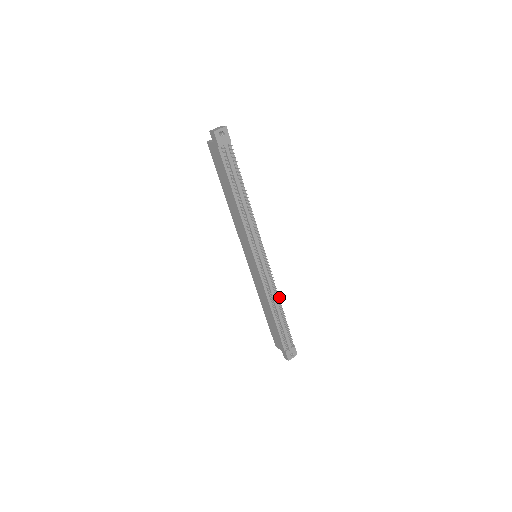
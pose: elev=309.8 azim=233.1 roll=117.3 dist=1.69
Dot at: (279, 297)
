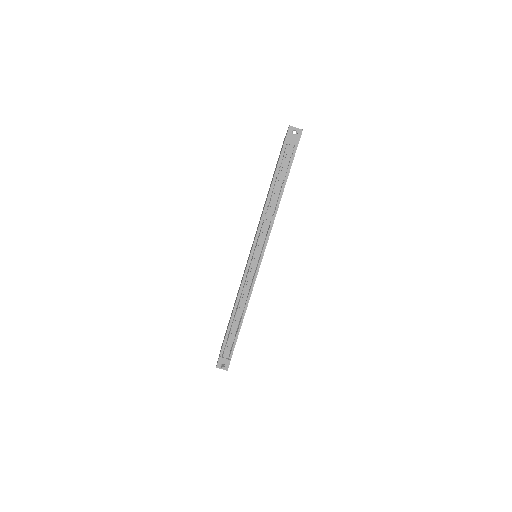
Dot at: occluded
